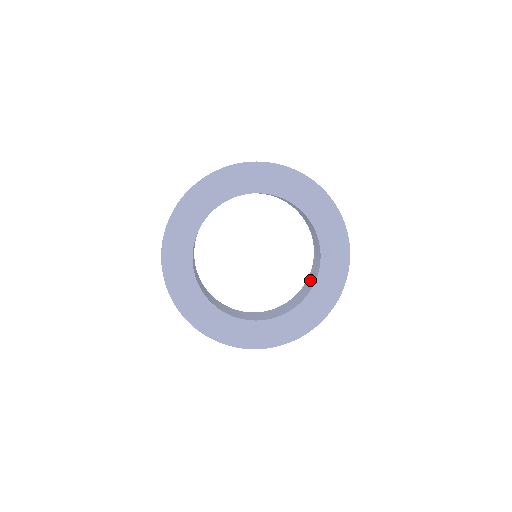
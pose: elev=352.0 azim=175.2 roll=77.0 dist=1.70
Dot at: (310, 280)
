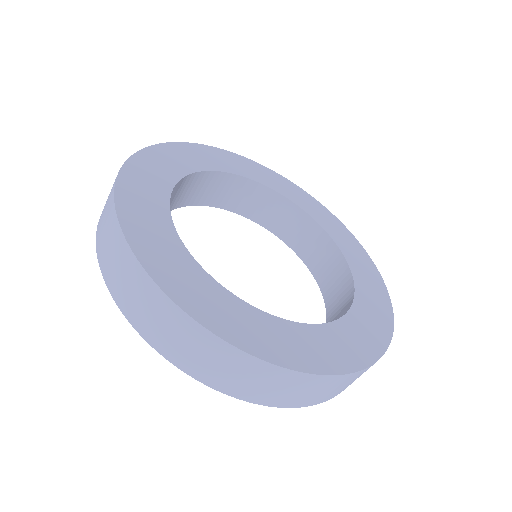
Dot at: (328, 274)
